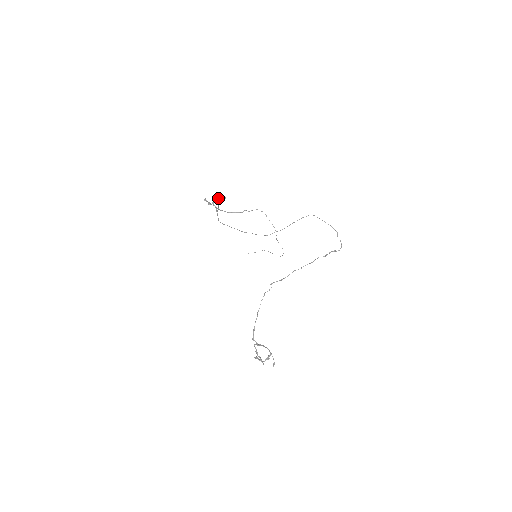
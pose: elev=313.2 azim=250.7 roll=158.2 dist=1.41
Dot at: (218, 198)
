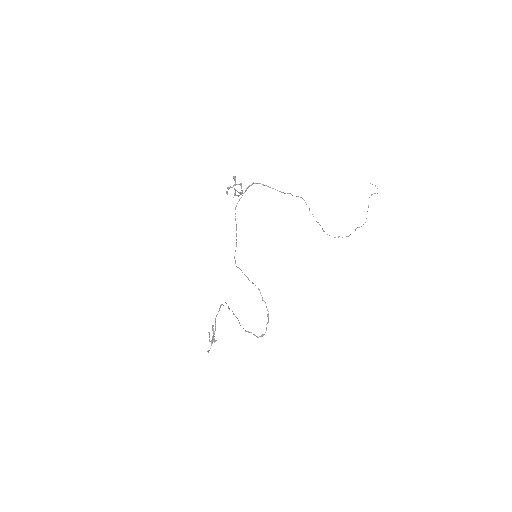
Dot at: (234, 189)
